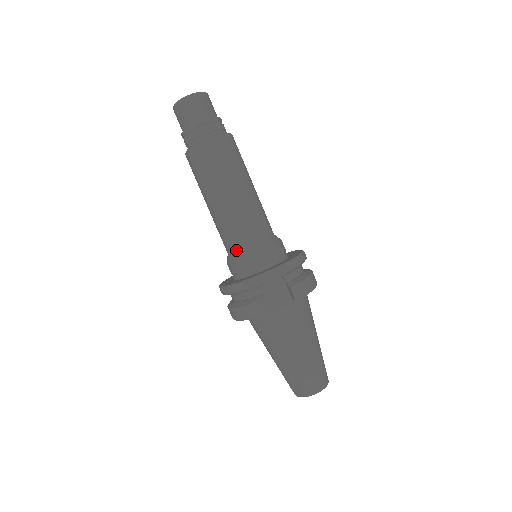
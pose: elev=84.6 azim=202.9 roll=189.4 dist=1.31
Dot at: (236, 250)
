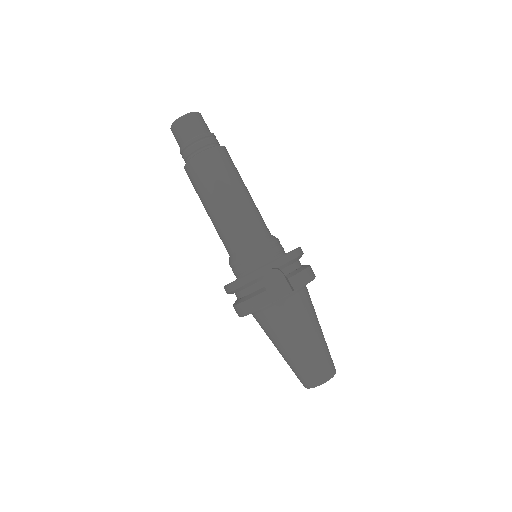
Dot at: (236, 250)
